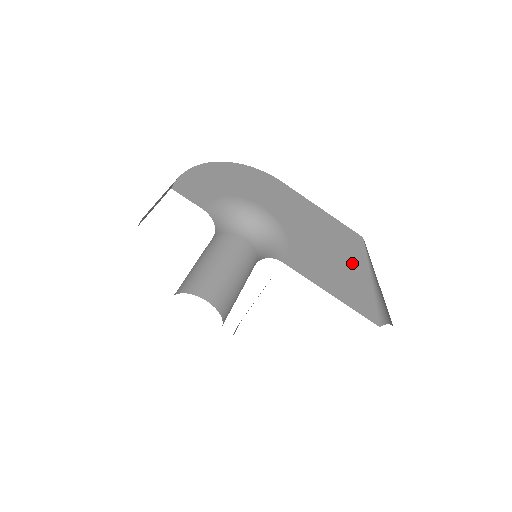
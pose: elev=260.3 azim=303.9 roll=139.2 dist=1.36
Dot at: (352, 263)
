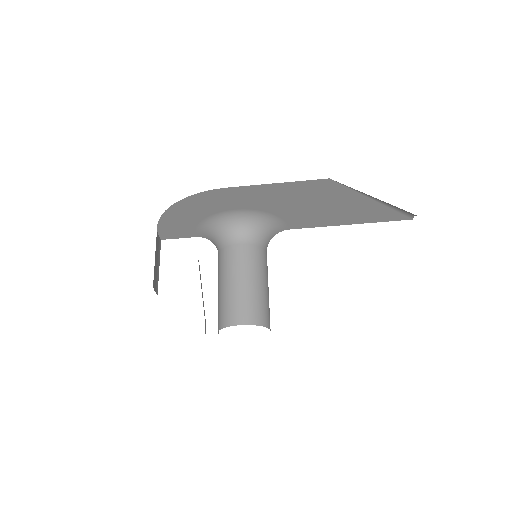
Dot at: (341, 198)
